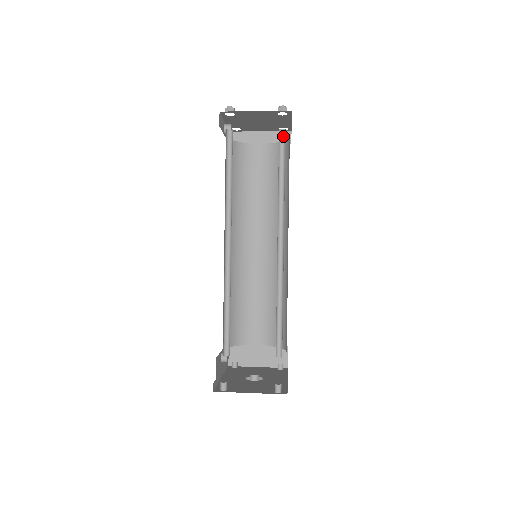
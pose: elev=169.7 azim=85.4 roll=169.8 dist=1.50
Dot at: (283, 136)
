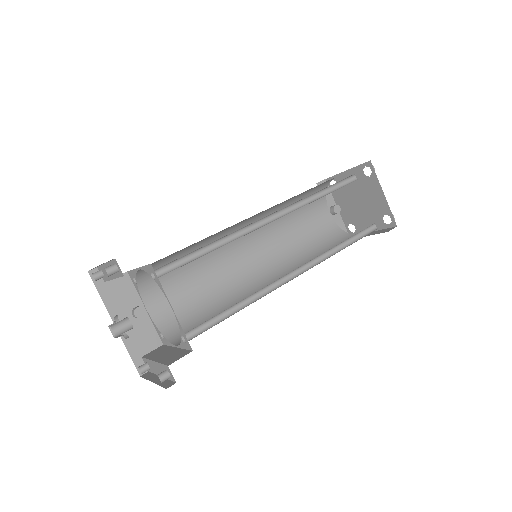
Dot at: occluded
